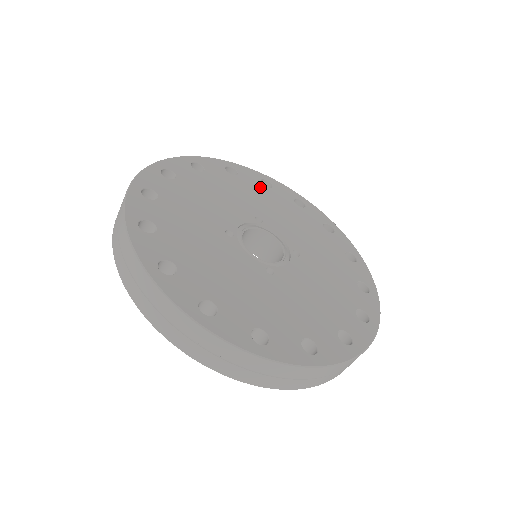
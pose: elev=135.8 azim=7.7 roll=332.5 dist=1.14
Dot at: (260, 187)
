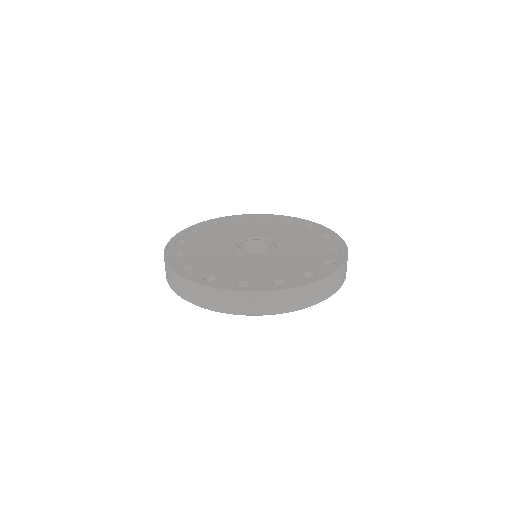
Dot at: (215, 227)
